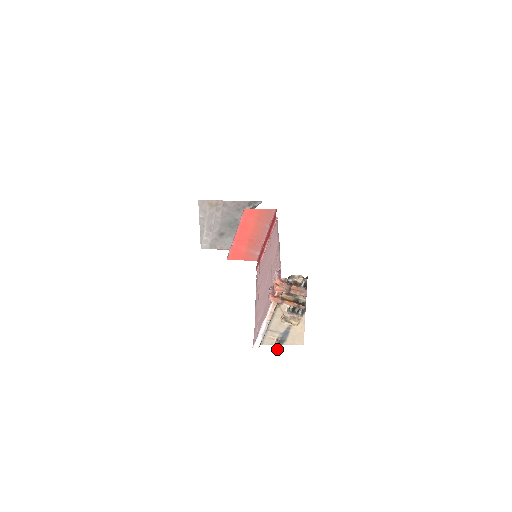
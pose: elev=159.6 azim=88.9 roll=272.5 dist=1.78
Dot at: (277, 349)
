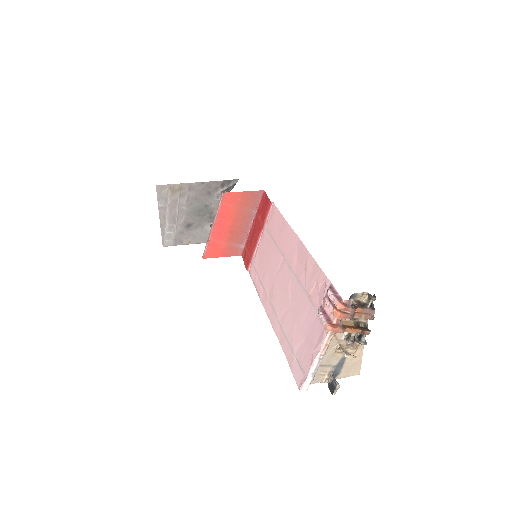
Dot at: (335, 390)
